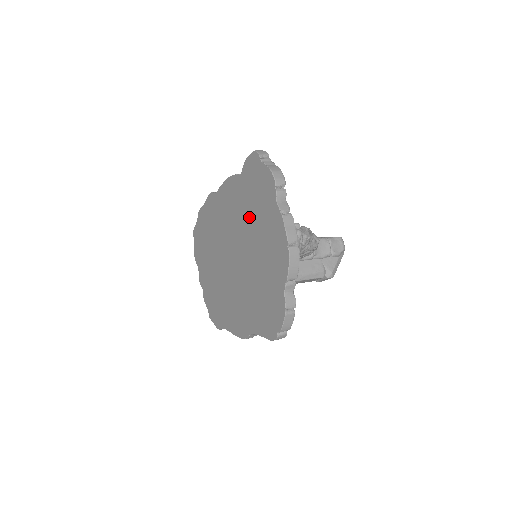
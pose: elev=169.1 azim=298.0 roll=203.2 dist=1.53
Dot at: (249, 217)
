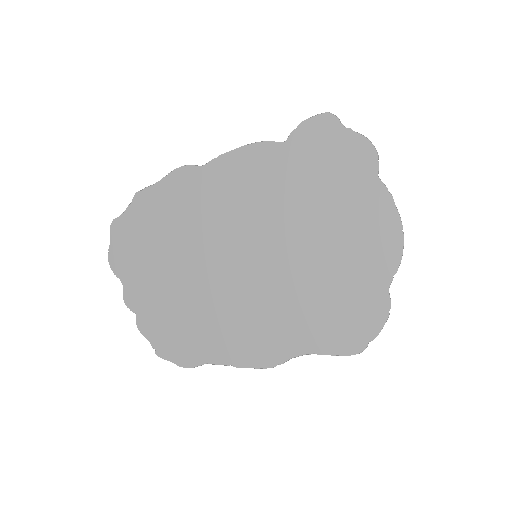
Dot at: (304, 198)
